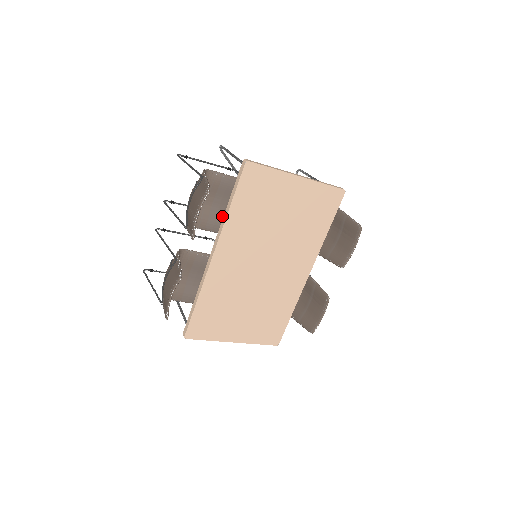
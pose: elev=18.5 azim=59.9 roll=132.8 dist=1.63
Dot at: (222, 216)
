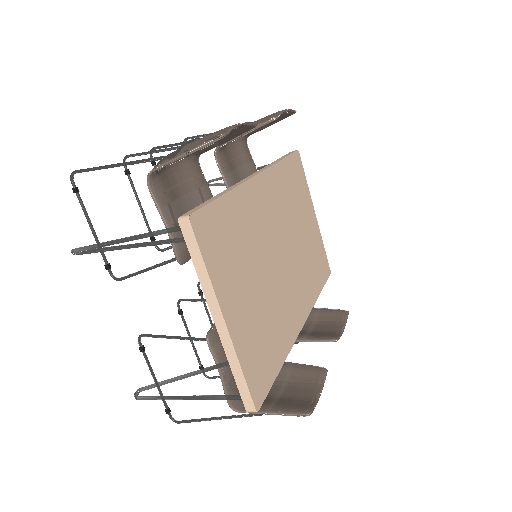
Dot at: occluded
